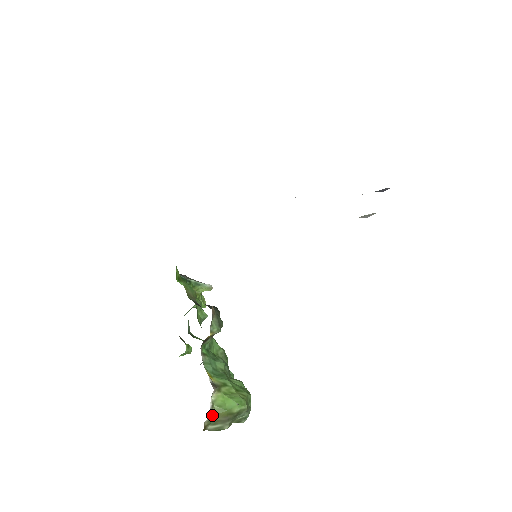
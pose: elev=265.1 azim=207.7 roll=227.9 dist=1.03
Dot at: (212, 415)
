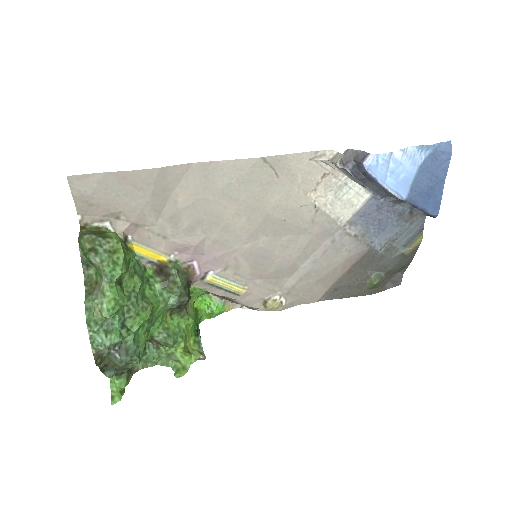
Dot at: (98, 228)
